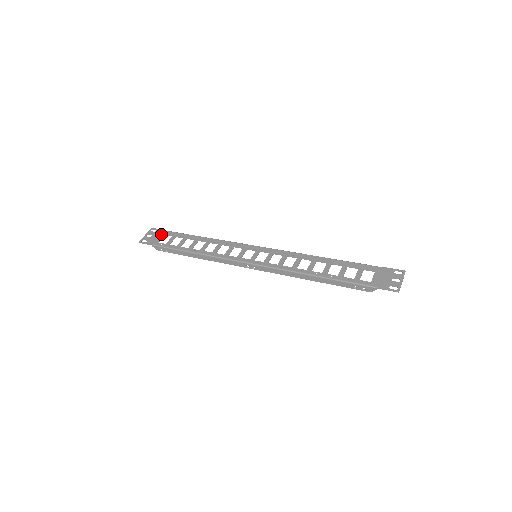
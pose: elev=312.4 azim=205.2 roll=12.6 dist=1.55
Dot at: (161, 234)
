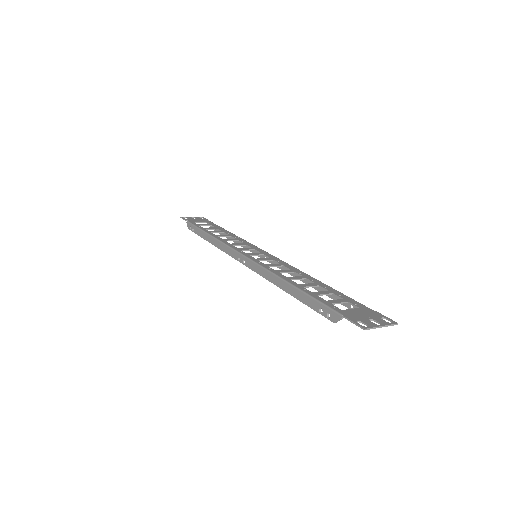
Dot at: (203, 220)
